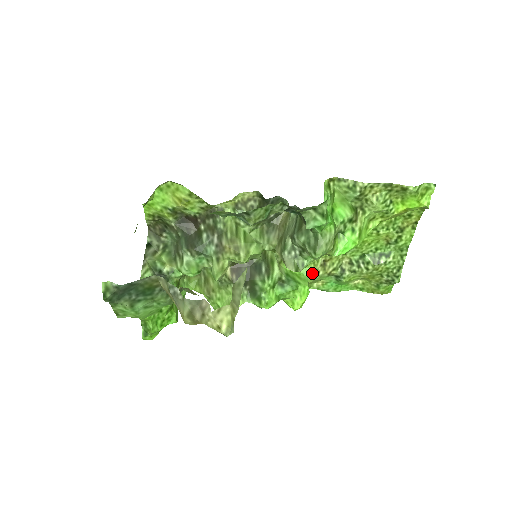
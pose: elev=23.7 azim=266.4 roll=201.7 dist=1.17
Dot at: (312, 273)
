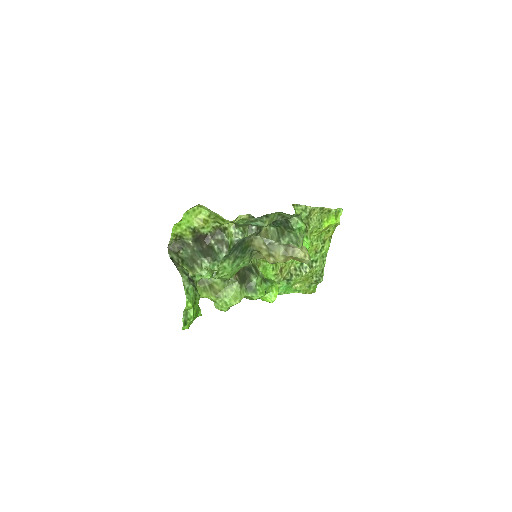
Dot at: (275, 277)
